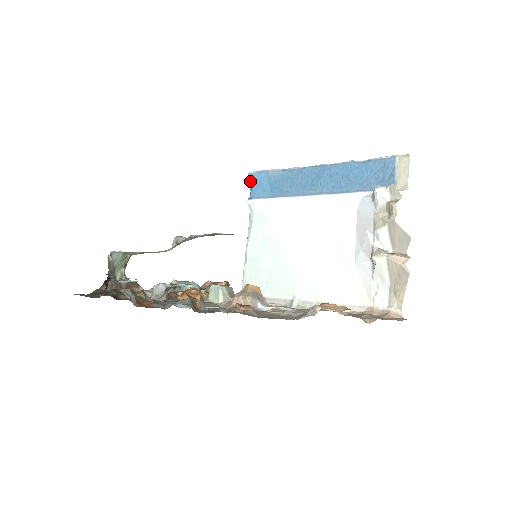
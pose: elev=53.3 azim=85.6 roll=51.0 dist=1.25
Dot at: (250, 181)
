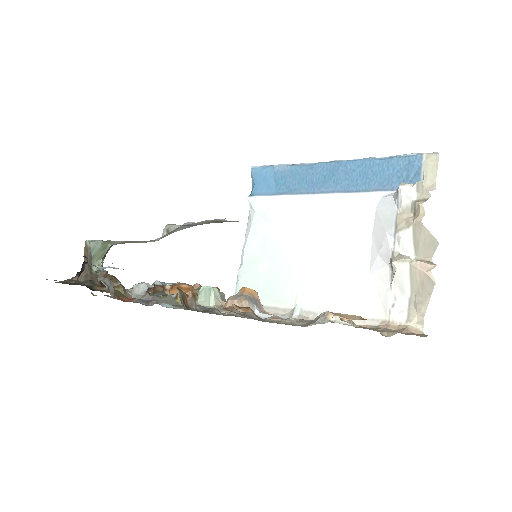
Dot at: (253, 176)
